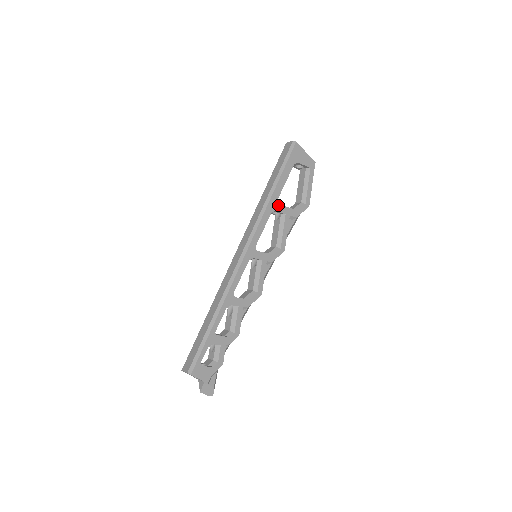
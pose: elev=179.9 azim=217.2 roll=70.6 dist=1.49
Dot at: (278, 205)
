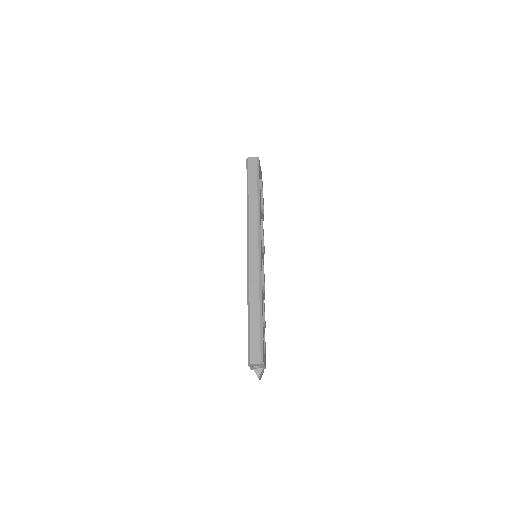
Dot at: (261, 212)
